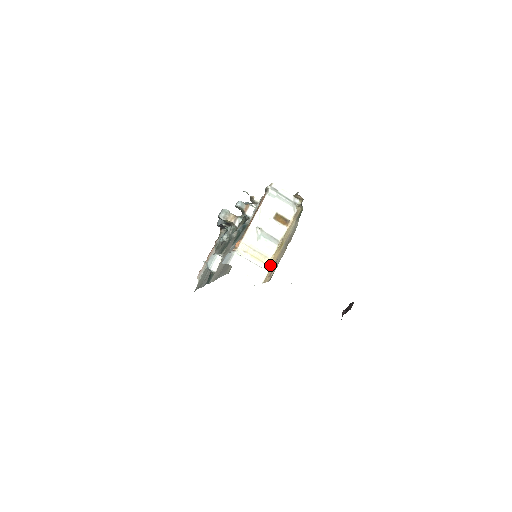
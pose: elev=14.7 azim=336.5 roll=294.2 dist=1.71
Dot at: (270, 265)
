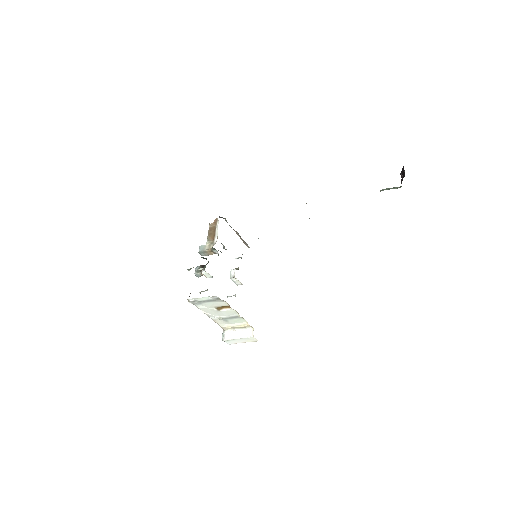
Dot at: occluded
